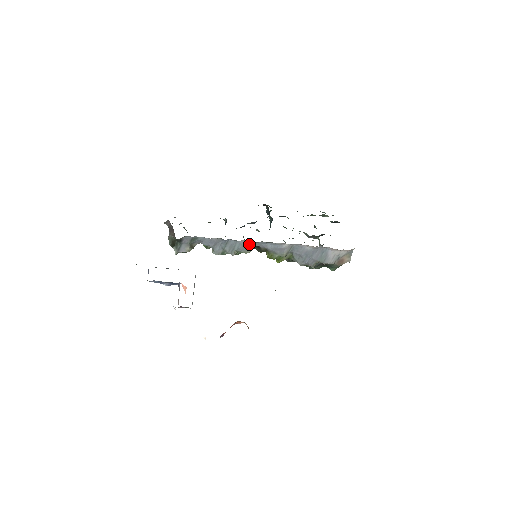
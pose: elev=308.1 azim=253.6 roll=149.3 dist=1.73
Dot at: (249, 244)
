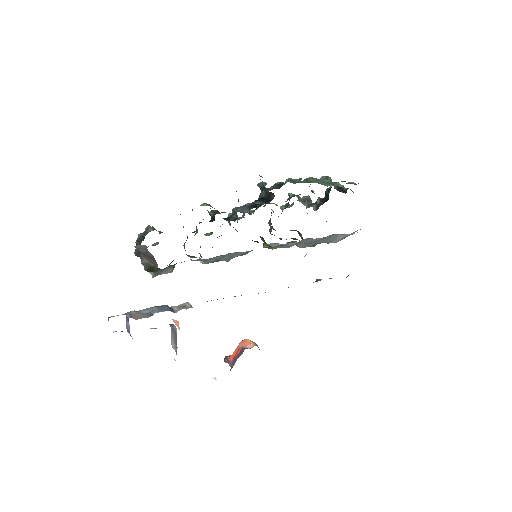
Dot at: (252, 250)
